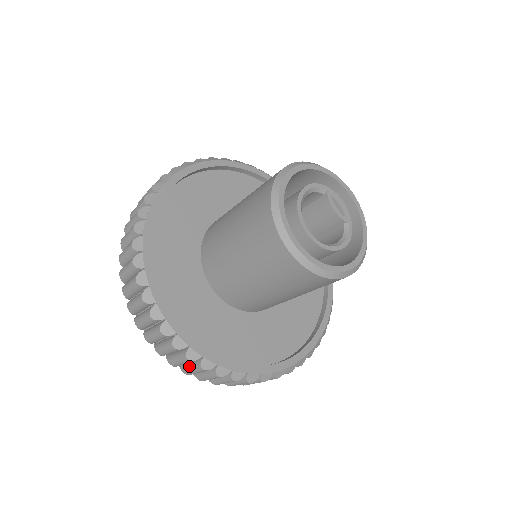
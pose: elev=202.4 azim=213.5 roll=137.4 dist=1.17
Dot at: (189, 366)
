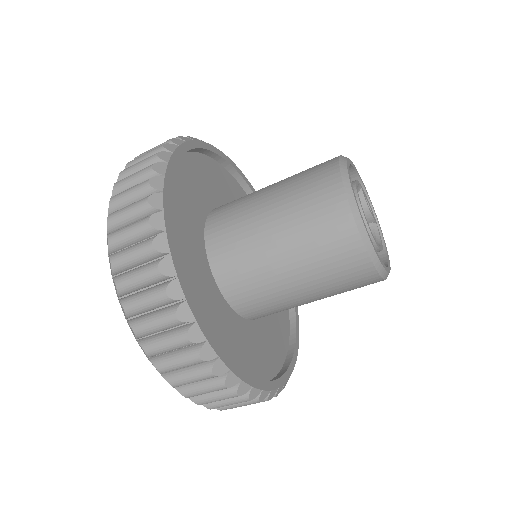
Dot at: (212, 394)
